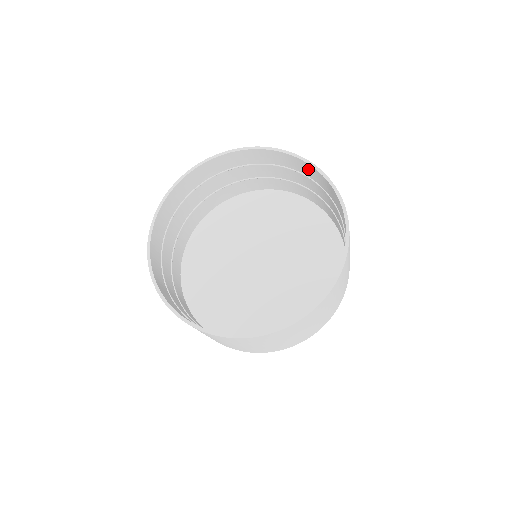
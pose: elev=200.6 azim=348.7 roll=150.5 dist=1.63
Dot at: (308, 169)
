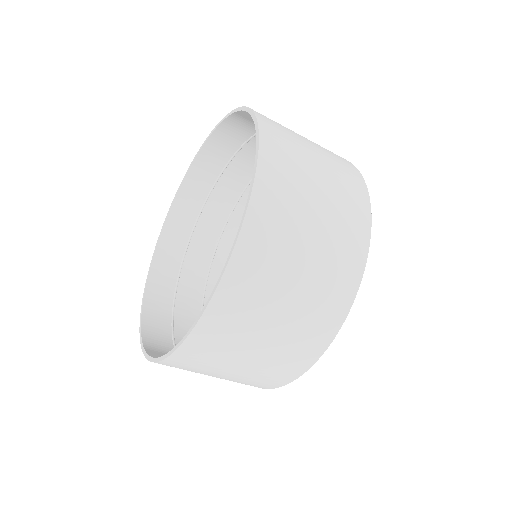
Dot at: occluded
